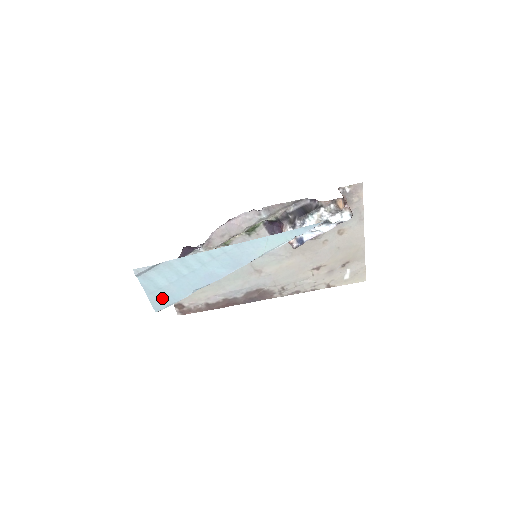
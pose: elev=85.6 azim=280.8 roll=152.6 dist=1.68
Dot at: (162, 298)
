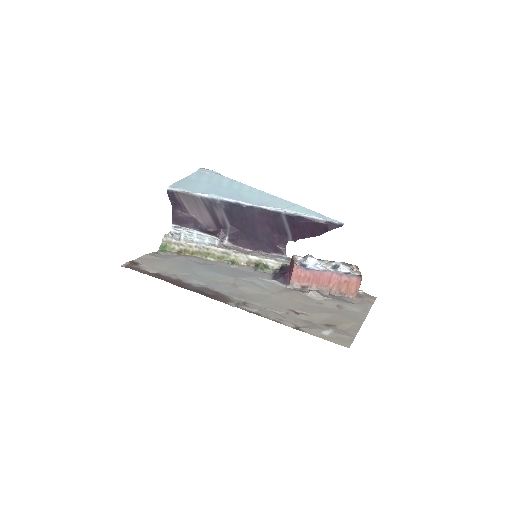
Dot at: (188, 185)
